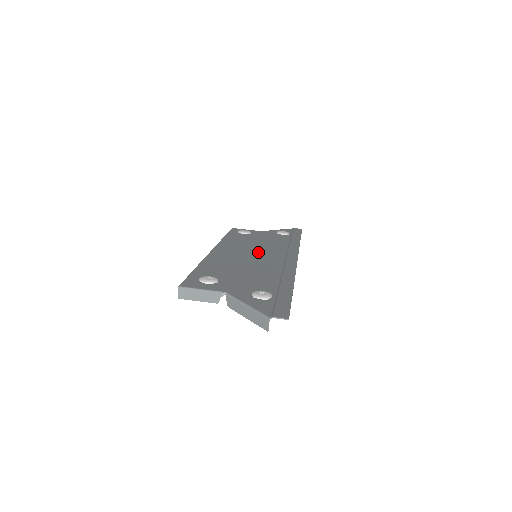
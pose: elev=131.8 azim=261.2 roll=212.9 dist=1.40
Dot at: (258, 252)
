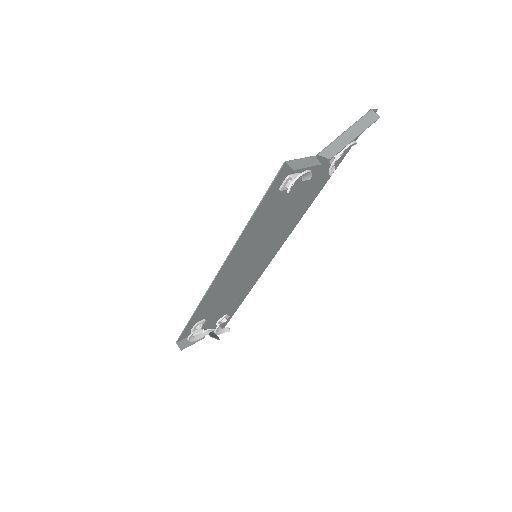
Dot at: (250, 262)
